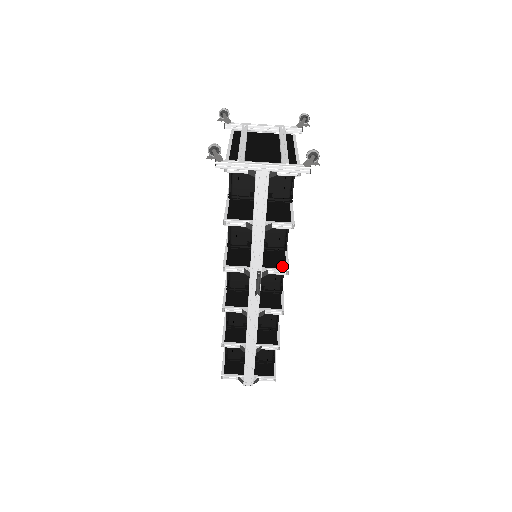
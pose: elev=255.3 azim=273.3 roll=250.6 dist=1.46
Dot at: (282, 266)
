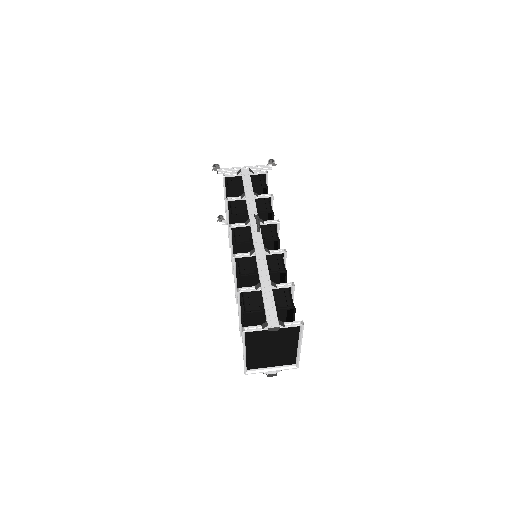
Dot at: (274, 224)
